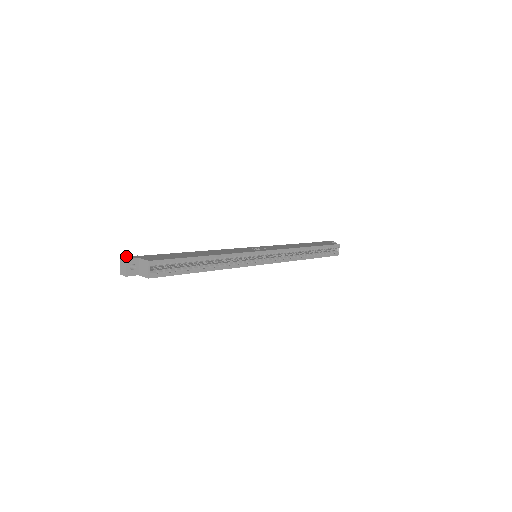
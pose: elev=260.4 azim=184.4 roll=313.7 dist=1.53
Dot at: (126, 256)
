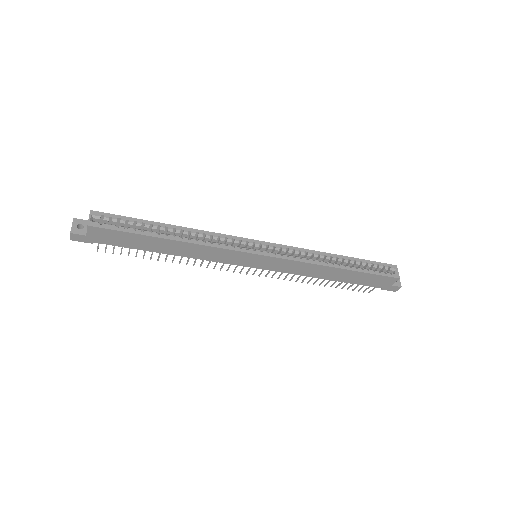
Dot at: occluded
